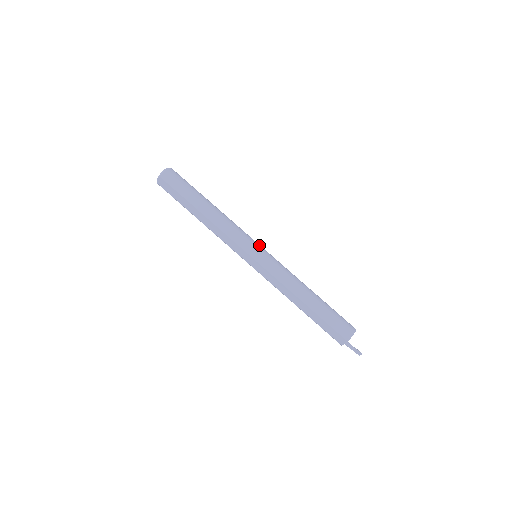
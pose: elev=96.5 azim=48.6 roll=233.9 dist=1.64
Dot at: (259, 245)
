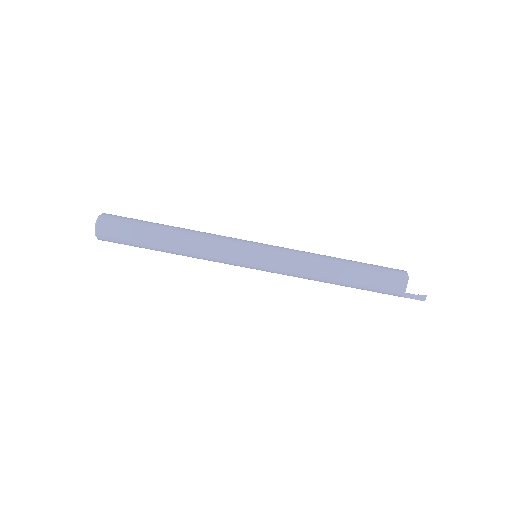
Dot at: occluded
